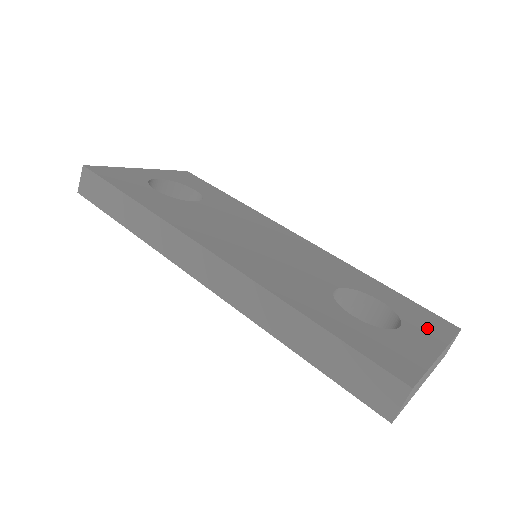
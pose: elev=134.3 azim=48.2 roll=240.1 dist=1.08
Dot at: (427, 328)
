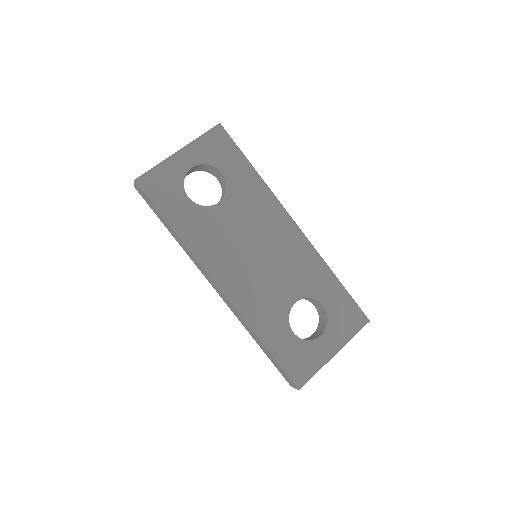
Dot at: (342, 329)
